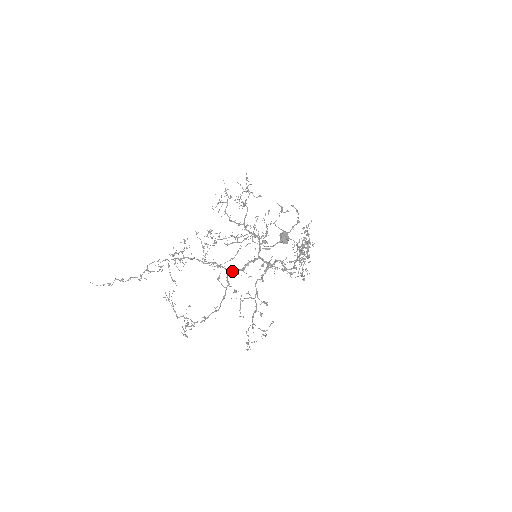
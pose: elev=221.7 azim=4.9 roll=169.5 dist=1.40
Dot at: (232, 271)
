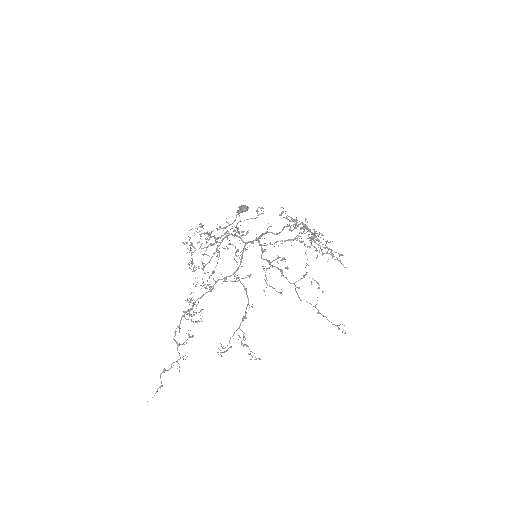
Dot at: (236, 271)
